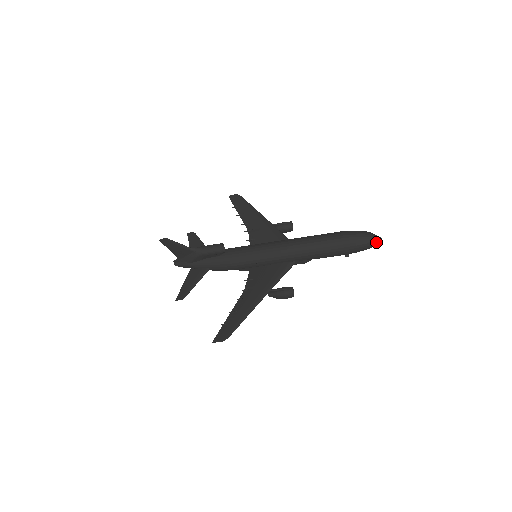
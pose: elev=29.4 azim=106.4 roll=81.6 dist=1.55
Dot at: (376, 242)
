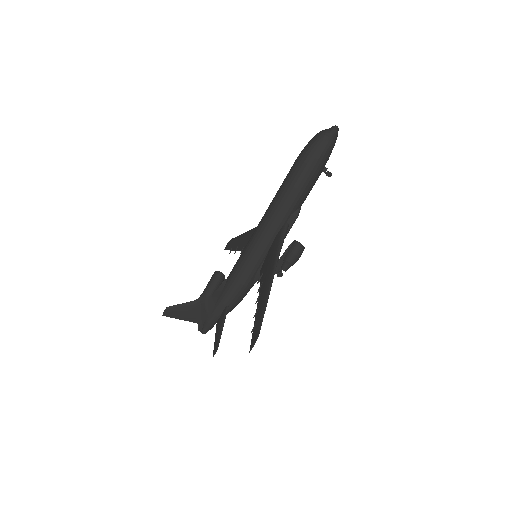
Dot at: (331, 132)
